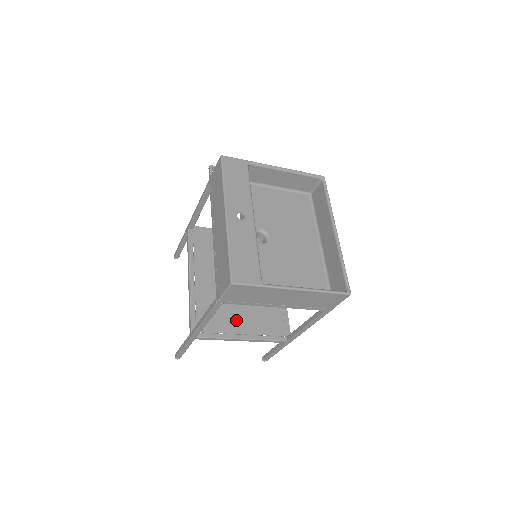
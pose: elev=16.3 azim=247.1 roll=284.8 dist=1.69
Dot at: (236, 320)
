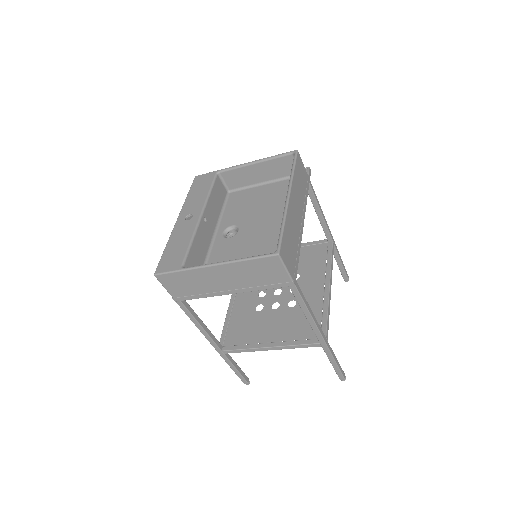
Dot at: (265, 329)
